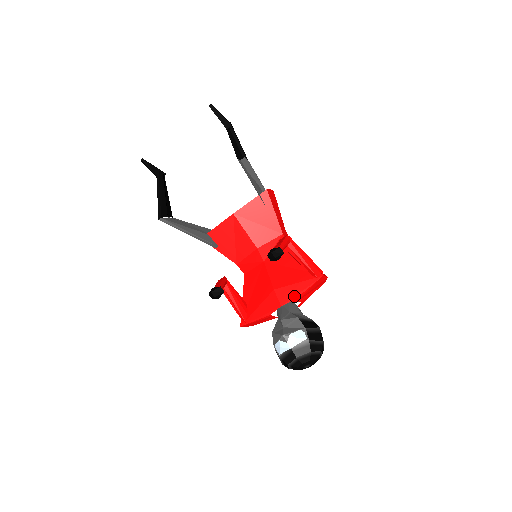
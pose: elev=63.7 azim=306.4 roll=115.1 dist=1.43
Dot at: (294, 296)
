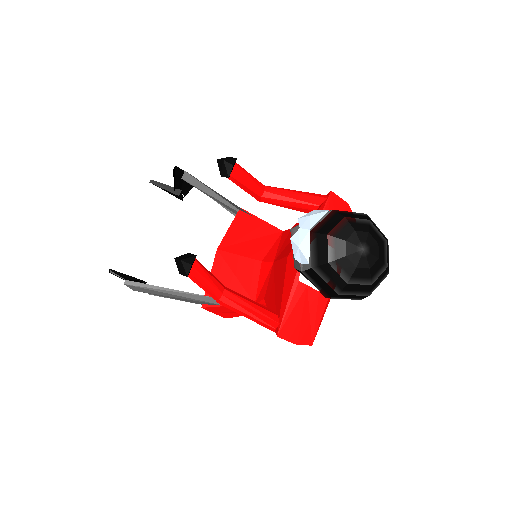
Dot at: occluded
